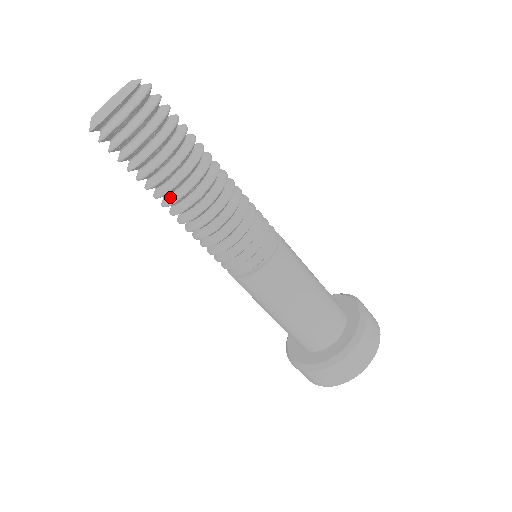
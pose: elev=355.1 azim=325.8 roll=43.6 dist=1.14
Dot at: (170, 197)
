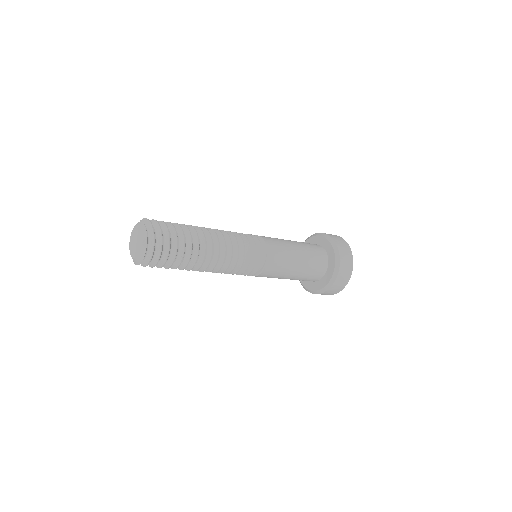
Dot at: occluded
